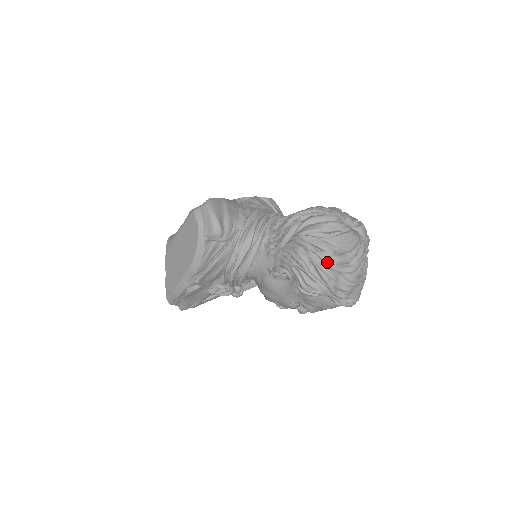
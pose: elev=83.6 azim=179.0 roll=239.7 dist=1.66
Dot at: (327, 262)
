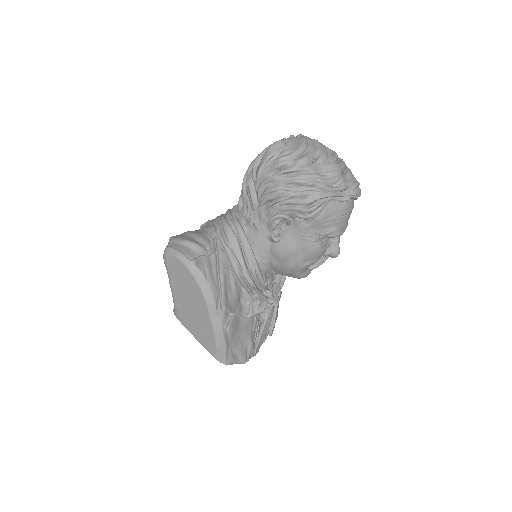
Dot at: (297, 169)
